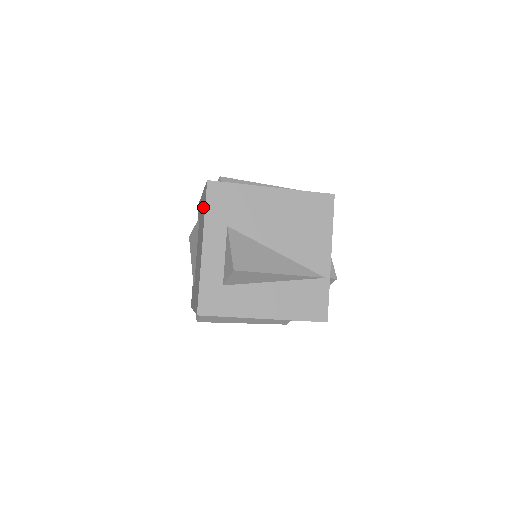
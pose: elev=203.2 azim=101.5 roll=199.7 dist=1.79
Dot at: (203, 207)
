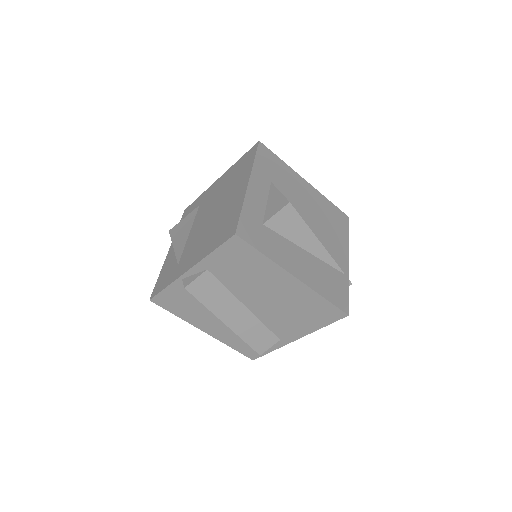
Dot at: (238, 169)
